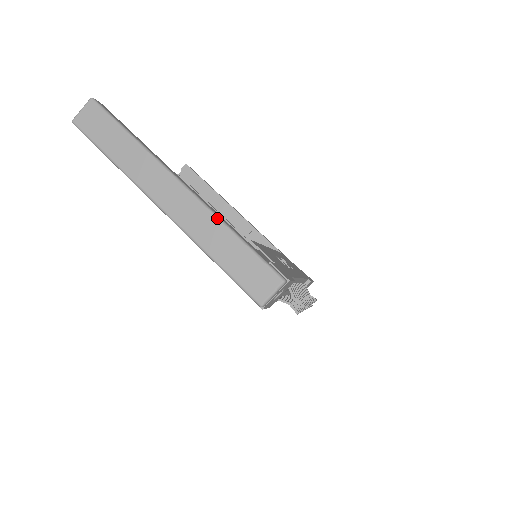
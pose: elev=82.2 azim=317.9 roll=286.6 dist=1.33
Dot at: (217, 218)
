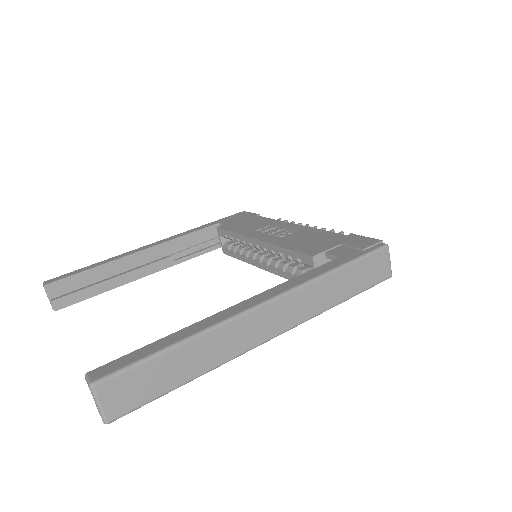
Dot at: (315, 281)
